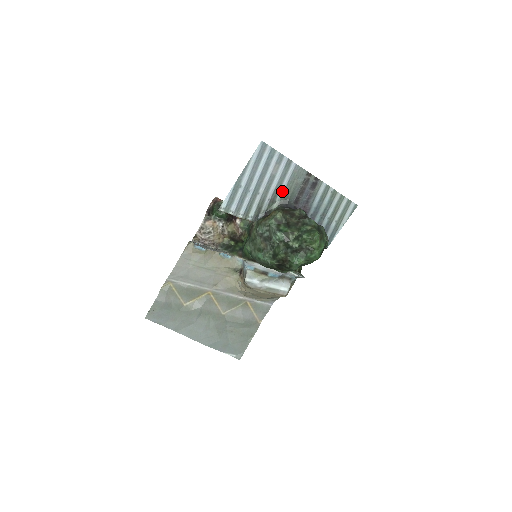
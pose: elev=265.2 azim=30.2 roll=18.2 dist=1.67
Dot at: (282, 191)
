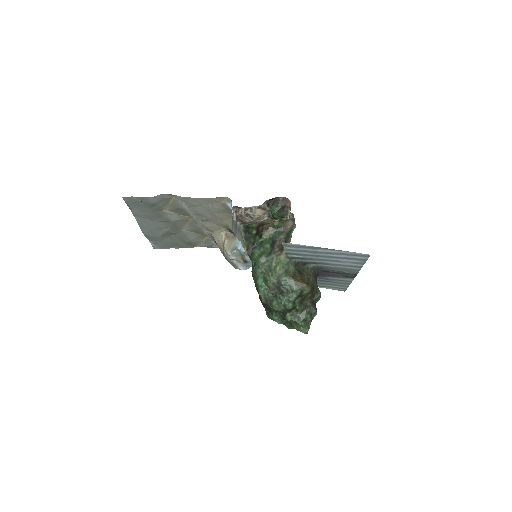
Dot at: (329, 266)
